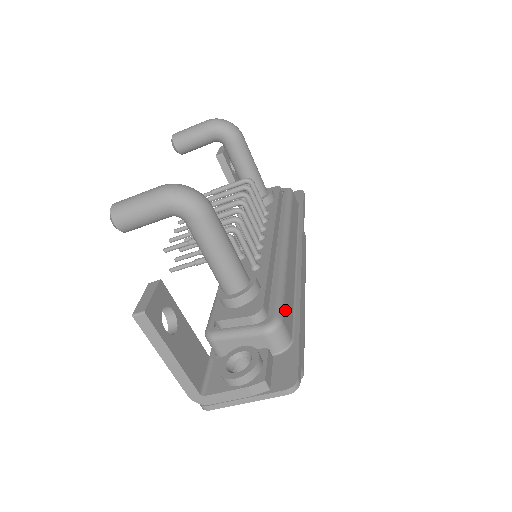
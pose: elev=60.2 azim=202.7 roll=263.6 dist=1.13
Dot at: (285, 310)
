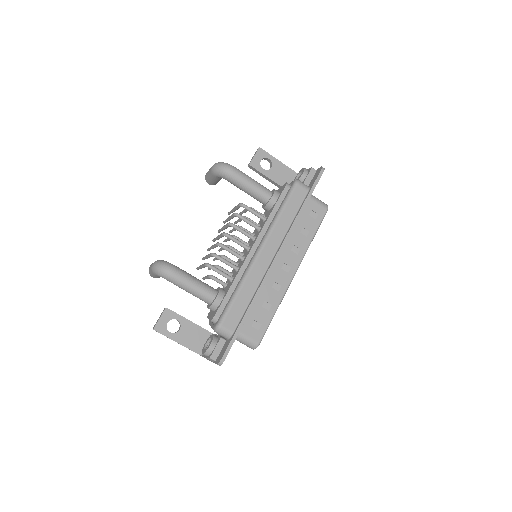
Dot at: (229, 316)
